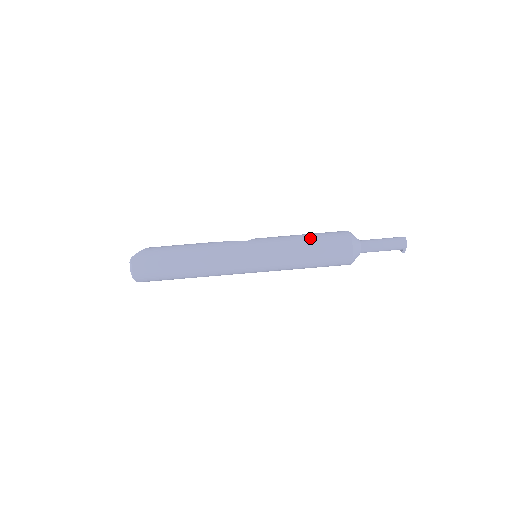
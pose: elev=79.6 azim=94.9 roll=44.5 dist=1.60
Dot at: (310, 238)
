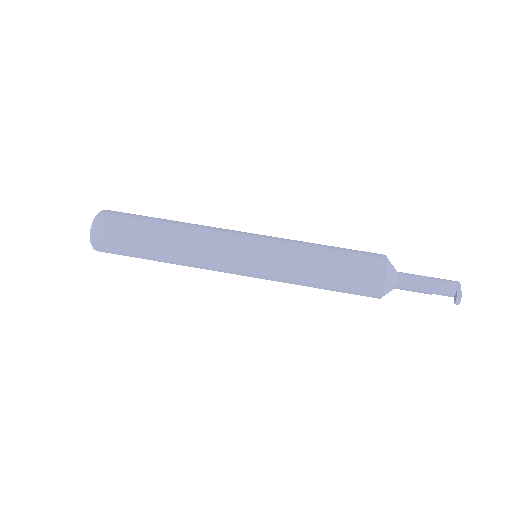
Dot at: occluded
